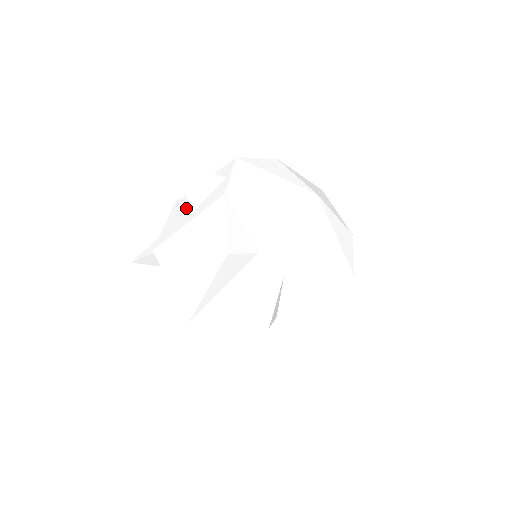
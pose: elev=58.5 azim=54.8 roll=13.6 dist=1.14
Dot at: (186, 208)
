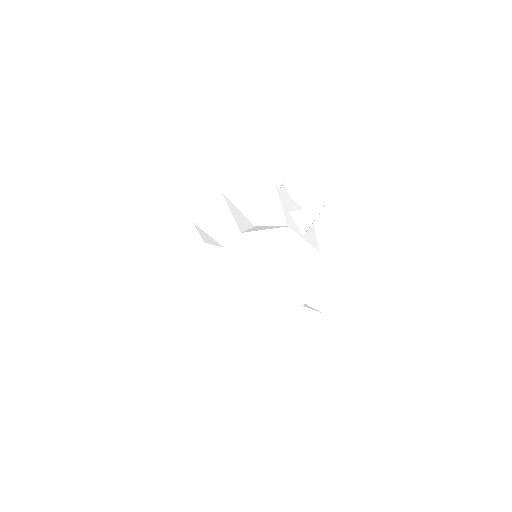
Dot at: occluded
